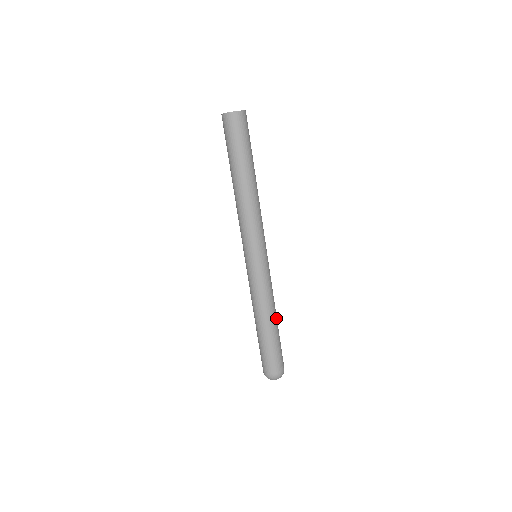
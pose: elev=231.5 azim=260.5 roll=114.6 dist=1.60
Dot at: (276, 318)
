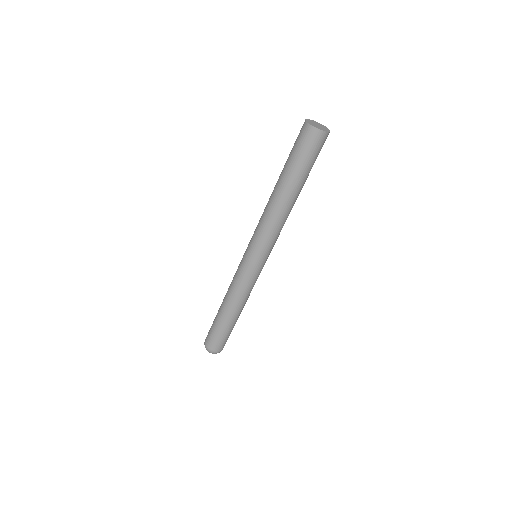
Dot at: (242, 309)
